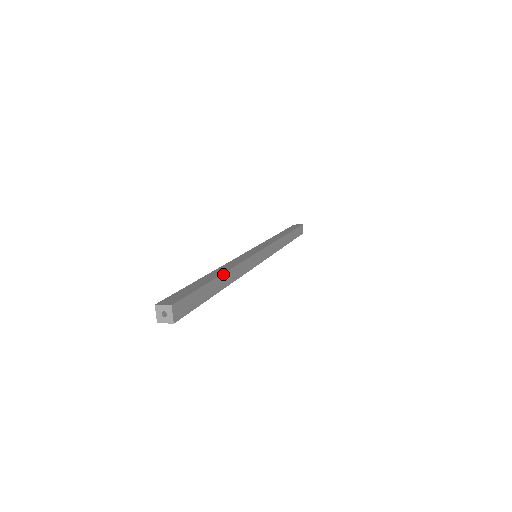
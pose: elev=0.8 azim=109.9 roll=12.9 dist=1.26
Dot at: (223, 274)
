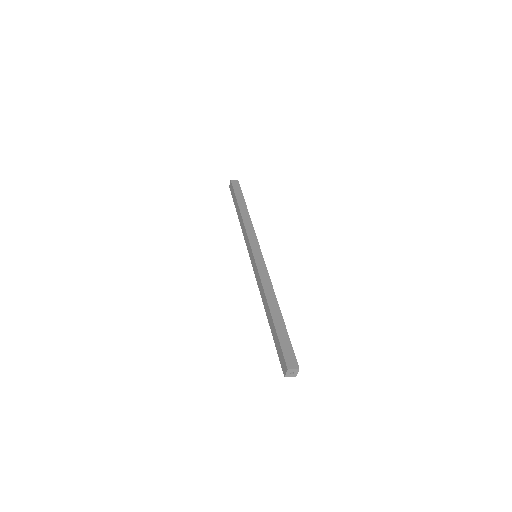
Dot at: (279, 308)
